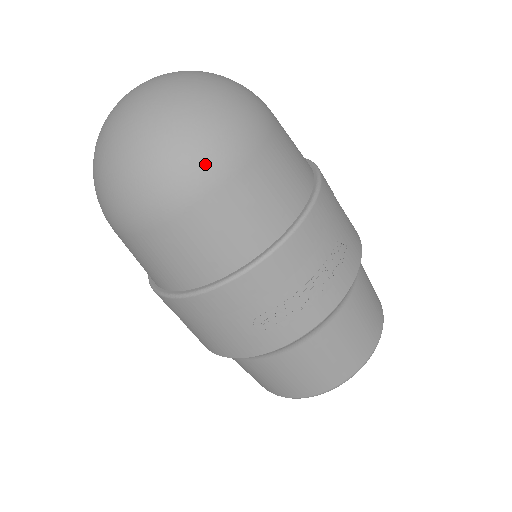
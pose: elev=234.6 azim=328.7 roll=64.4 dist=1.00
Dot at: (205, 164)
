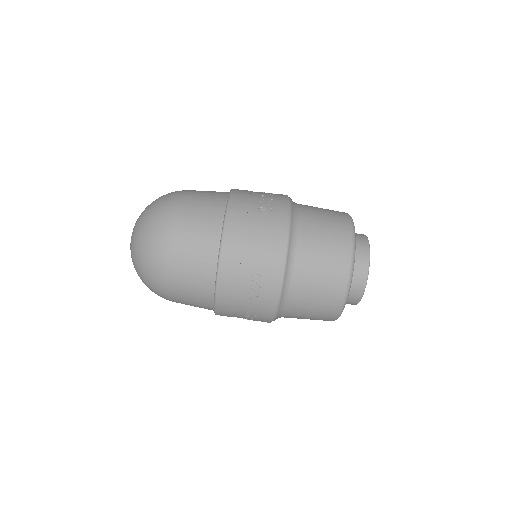
Dot at: (174, 193)
